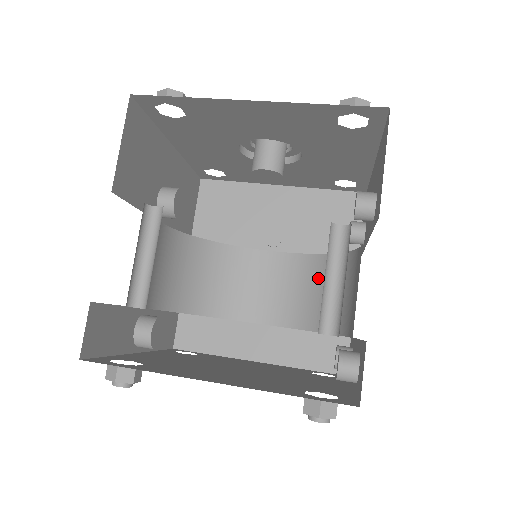
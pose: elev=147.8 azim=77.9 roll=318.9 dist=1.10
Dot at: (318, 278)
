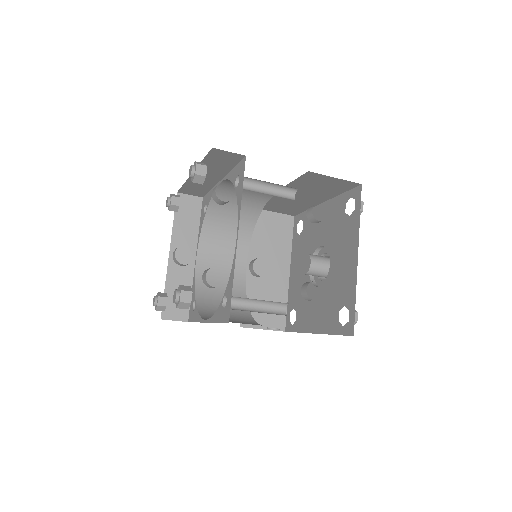
Dot at: occluded
